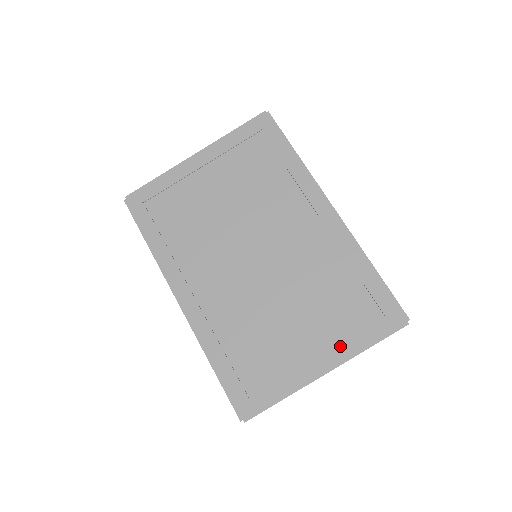
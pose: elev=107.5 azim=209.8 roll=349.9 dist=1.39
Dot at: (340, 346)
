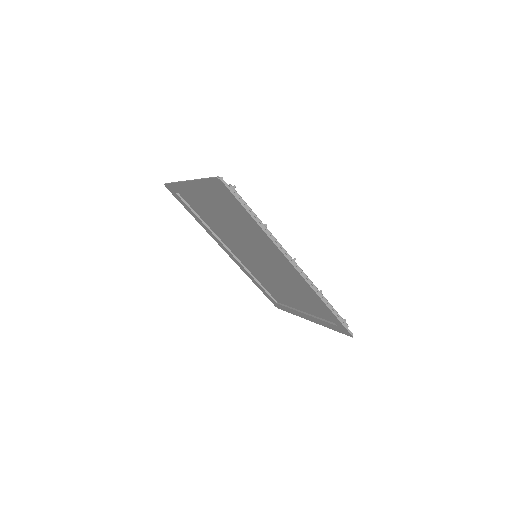
Dot at: (315, 318)
